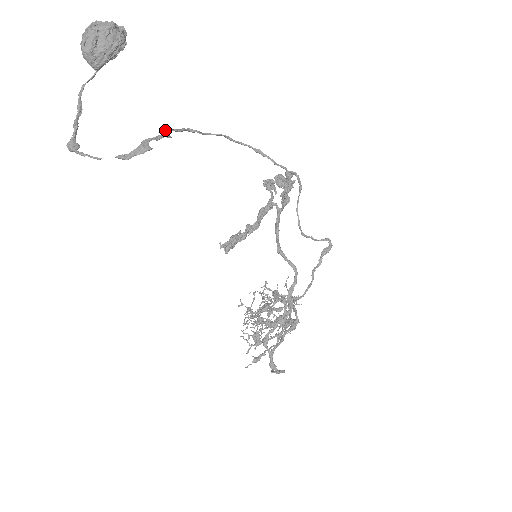
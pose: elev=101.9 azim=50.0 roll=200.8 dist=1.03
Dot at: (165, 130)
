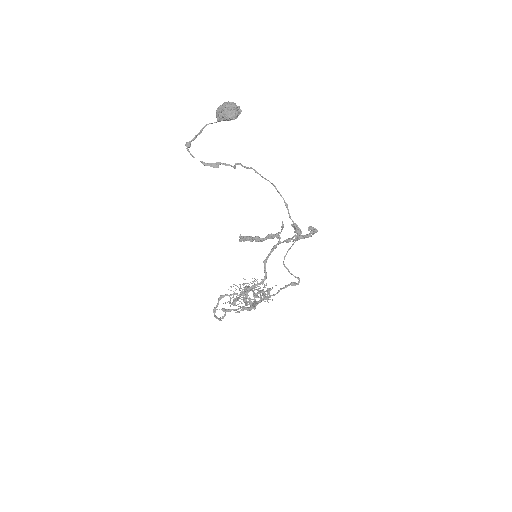
Dot at: (237, 163)
